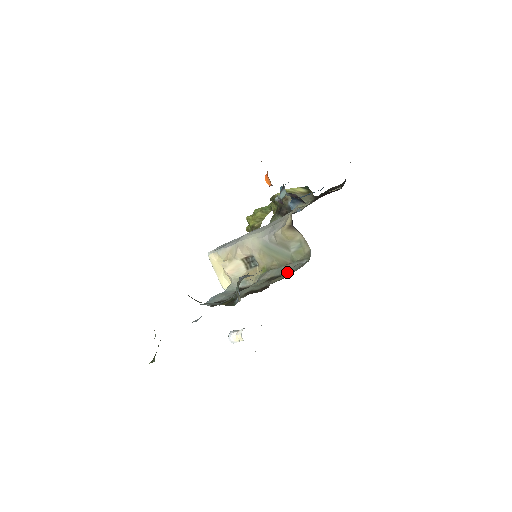
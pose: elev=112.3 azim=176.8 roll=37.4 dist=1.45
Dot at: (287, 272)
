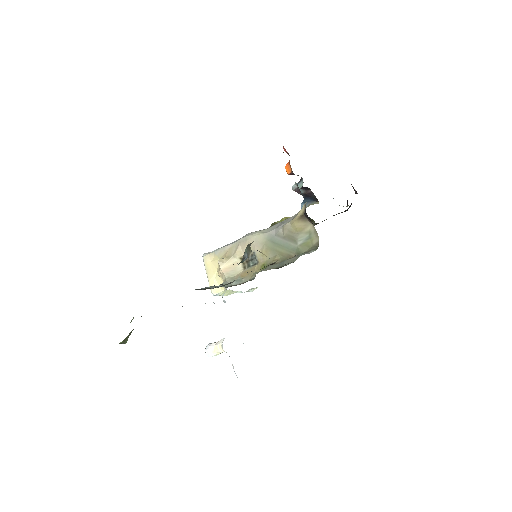
Dot at: occluded
